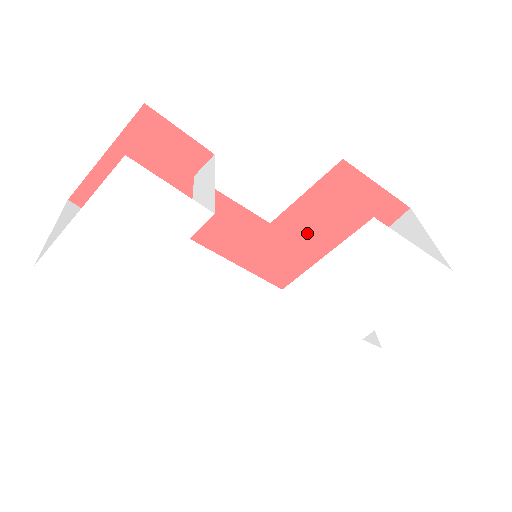
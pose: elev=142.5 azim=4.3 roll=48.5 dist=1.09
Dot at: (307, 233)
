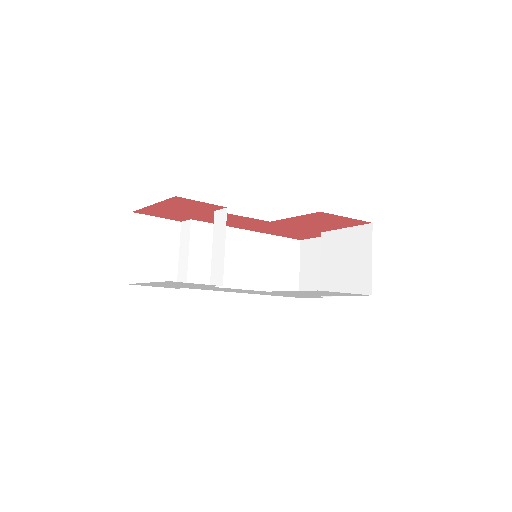
Dot at: (297, 224)
